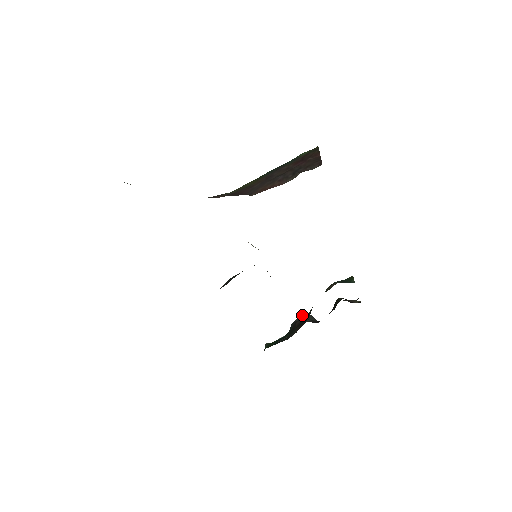
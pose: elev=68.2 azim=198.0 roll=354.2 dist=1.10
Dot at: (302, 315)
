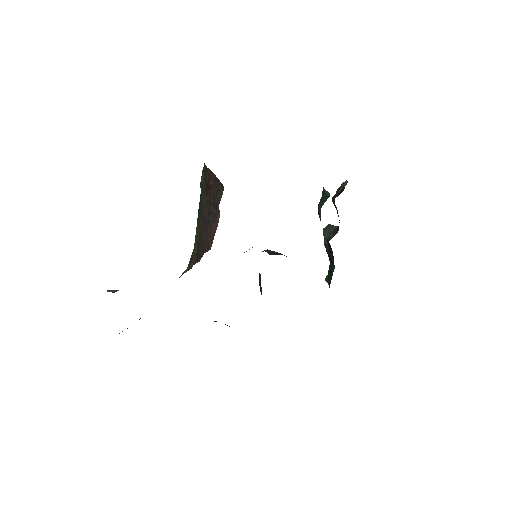
Dot at: (324, 233)
